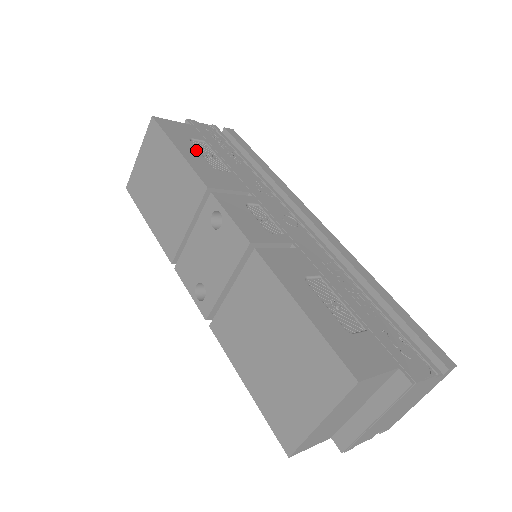
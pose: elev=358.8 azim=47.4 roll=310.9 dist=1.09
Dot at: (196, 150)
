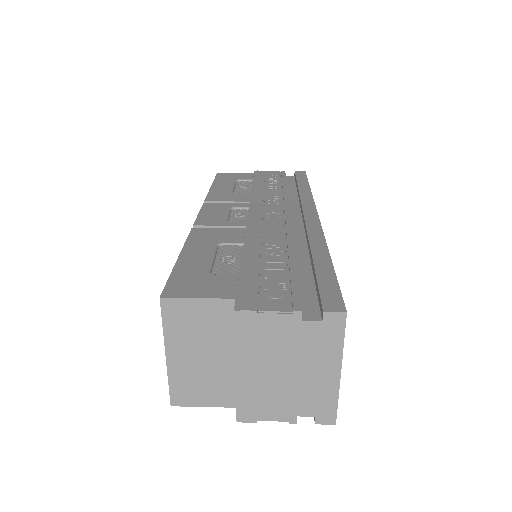
Dot at: (231, 185)
